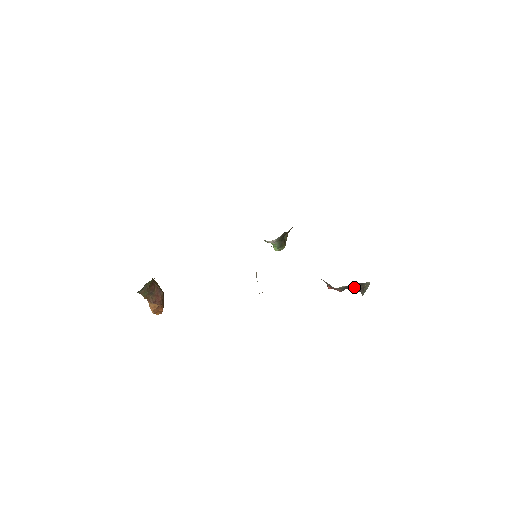
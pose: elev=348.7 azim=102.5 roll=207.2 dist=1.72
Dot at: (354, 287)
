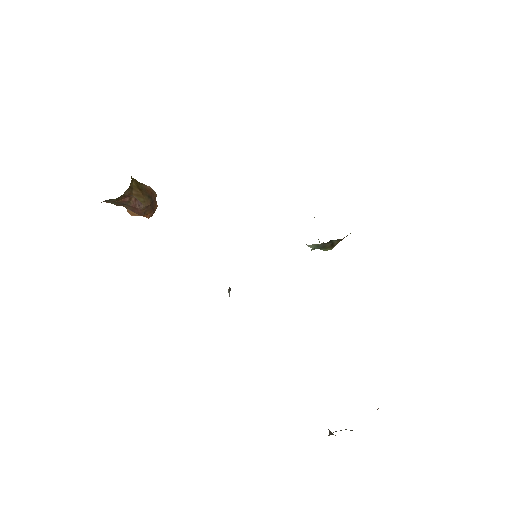
Dot at: occluded
